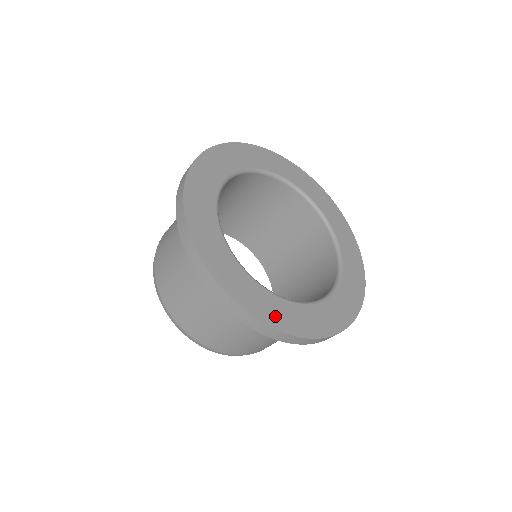
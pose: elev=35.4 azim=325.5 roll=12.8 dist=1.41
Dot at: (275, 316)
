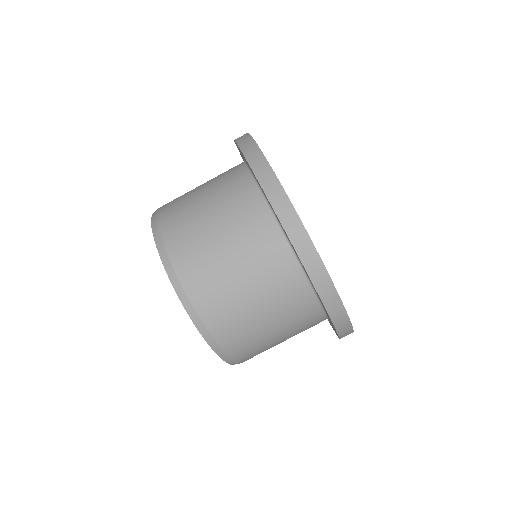
Dot at: occluded
